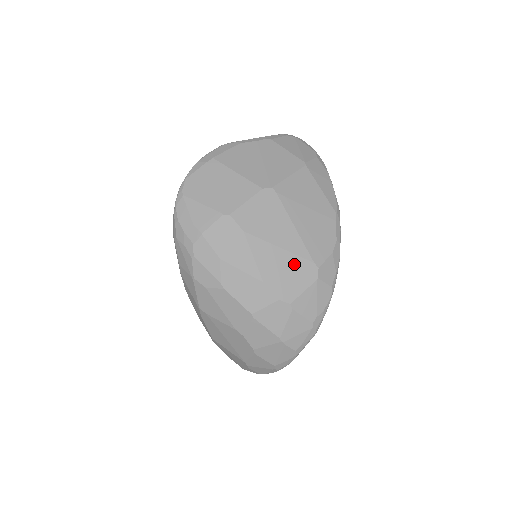
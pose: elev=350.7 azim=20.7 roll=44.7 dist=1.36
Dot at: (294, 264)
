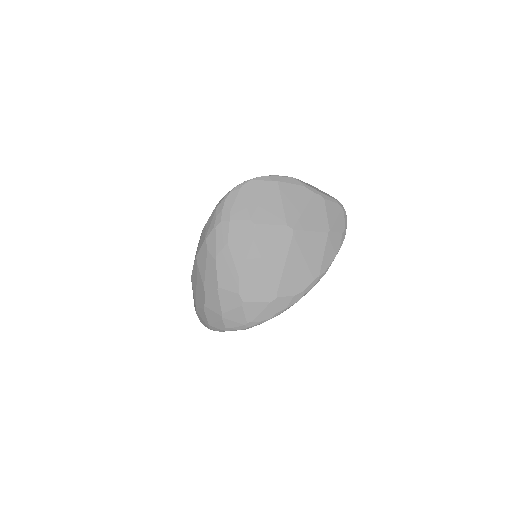
Dot at: (265, 283)
